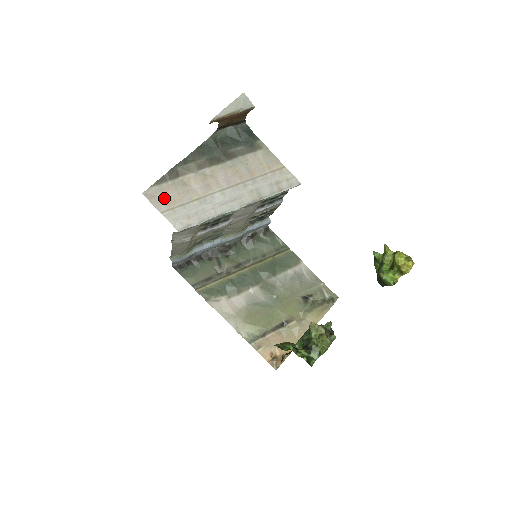
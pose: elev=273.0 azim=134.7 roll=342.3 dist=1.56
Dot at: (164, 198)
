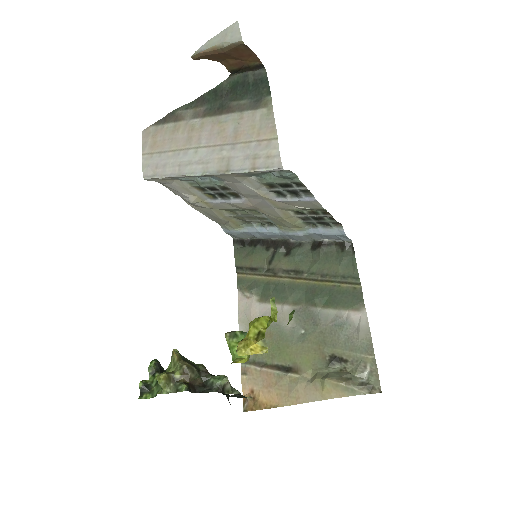
Dot at: (153, 140)
